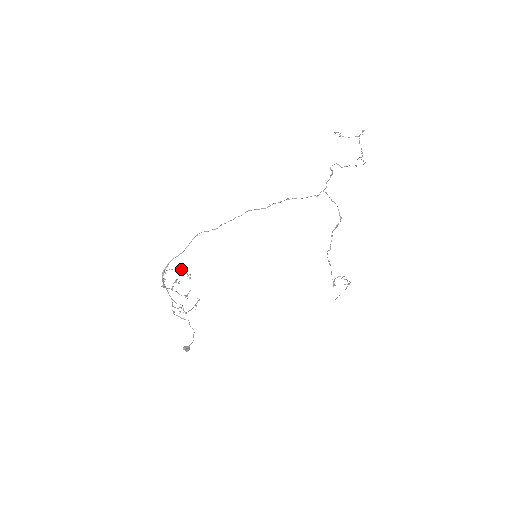
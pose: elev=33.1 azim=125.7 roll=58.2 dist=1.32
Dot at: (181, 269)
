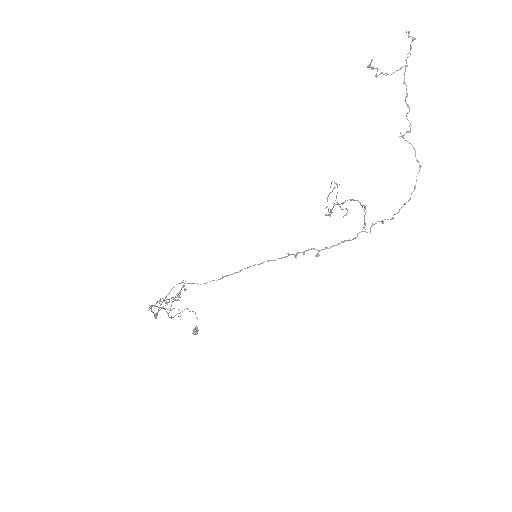
Dot at: occluded
